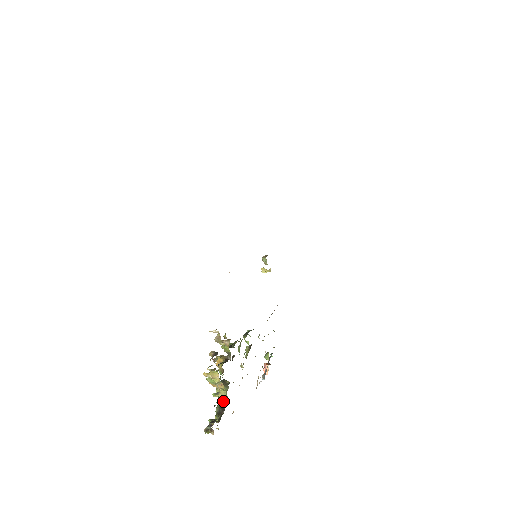
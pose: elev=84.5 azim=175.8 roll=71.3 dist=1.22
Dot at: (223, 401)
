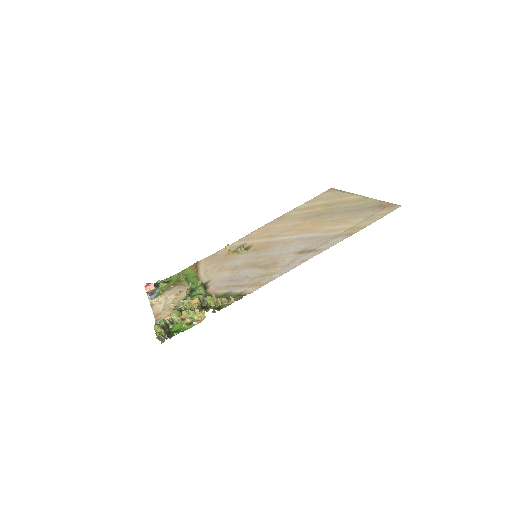
Dot at: occluded
